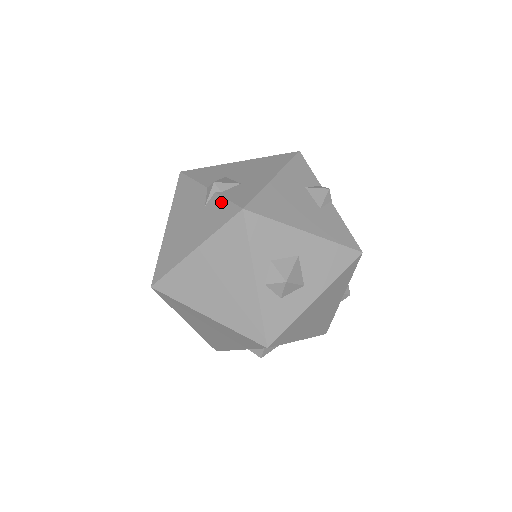
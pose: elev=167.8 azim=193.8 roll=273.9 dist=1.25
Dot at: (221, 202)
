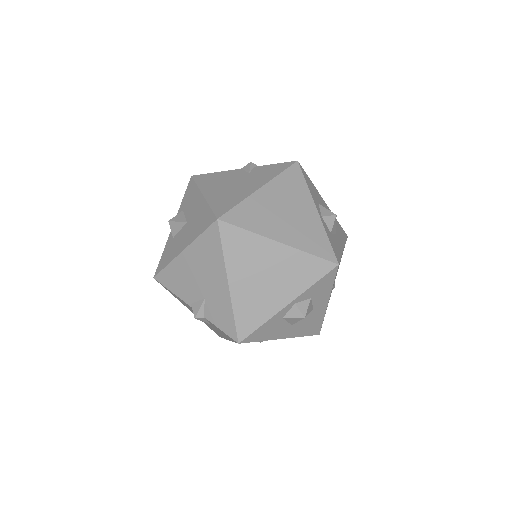
Dot at: (268, 166)
